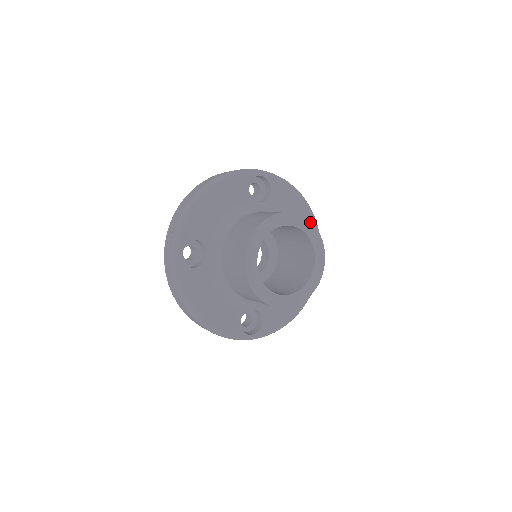
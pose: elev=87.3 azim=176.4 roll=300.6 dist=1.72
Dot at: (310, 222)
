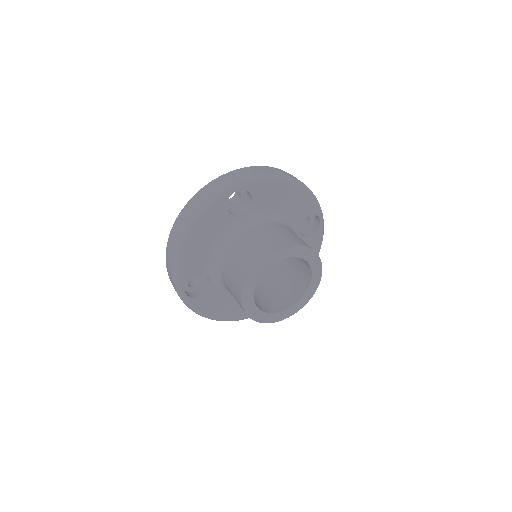
Dot at: occluded
